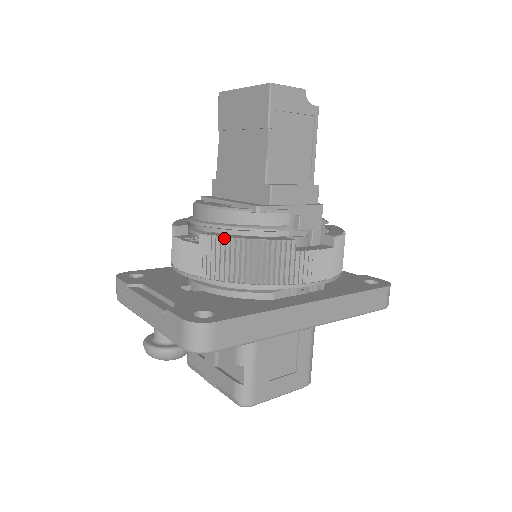
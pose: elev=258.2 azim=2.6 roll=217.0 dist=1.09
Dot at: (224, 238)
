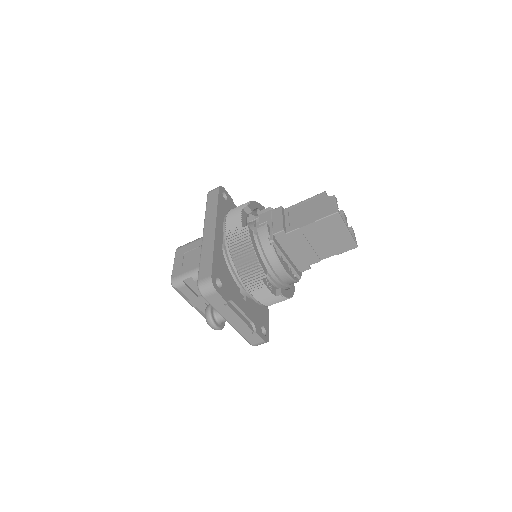
Dot at: (287, 298)
